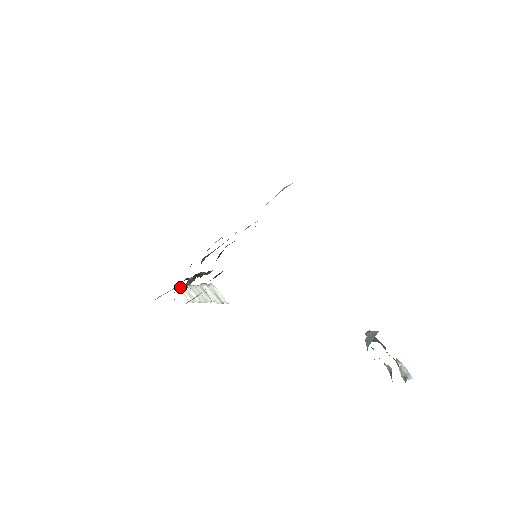
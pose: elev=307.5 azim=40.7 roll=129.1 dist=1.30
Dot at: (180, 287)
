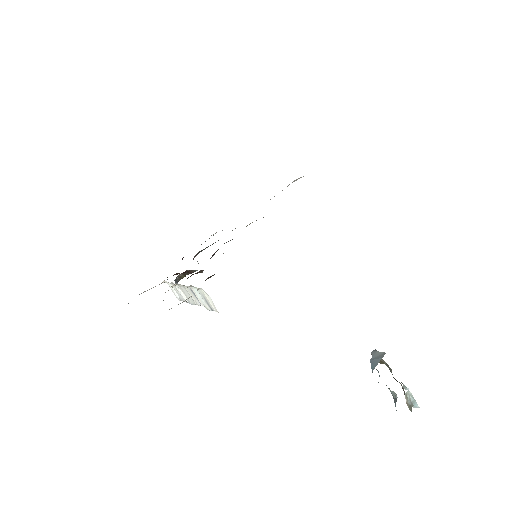
Dot at: (168, 283)
